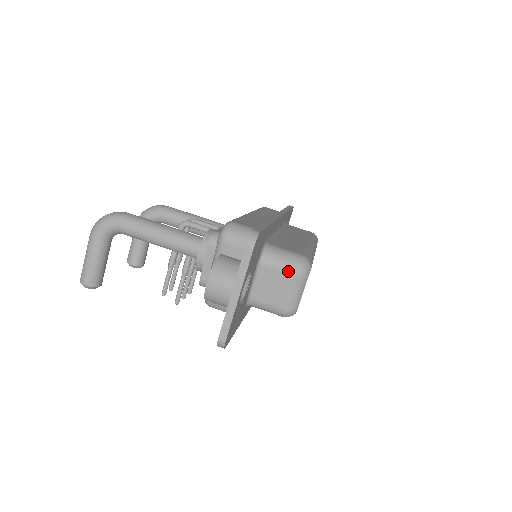
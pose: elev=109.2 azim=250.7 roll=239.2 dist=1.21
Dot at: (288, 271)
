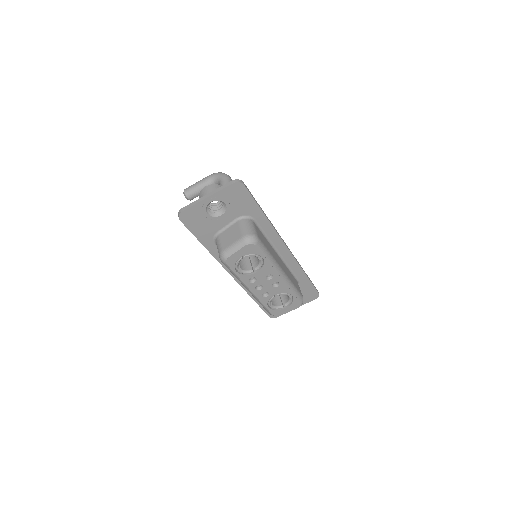
Dot at: (243, 232)
